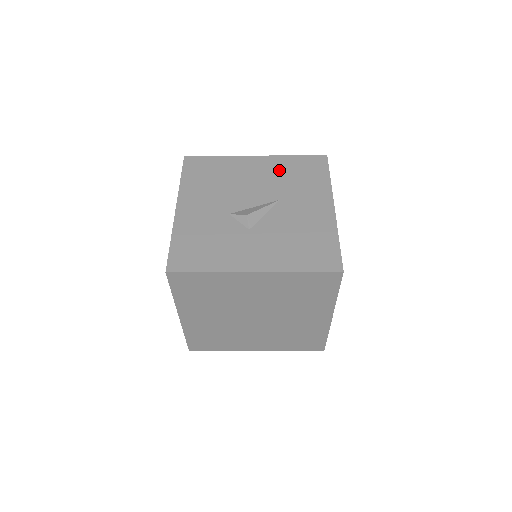
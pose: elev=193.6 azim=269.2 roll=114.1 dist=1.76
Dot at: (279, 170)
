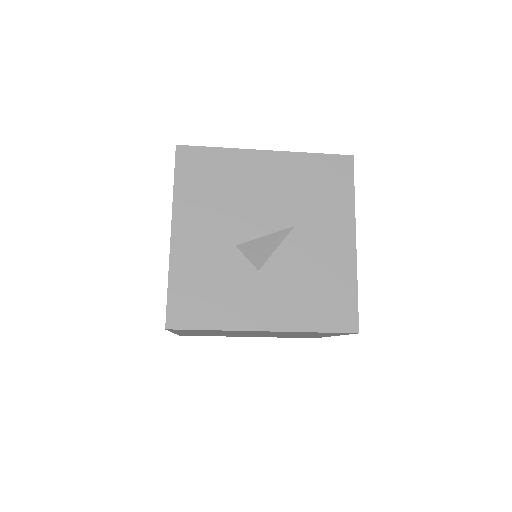
Dot at: (295, 177)
